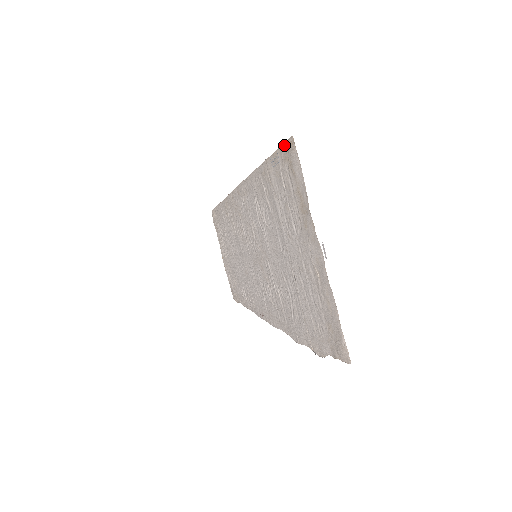
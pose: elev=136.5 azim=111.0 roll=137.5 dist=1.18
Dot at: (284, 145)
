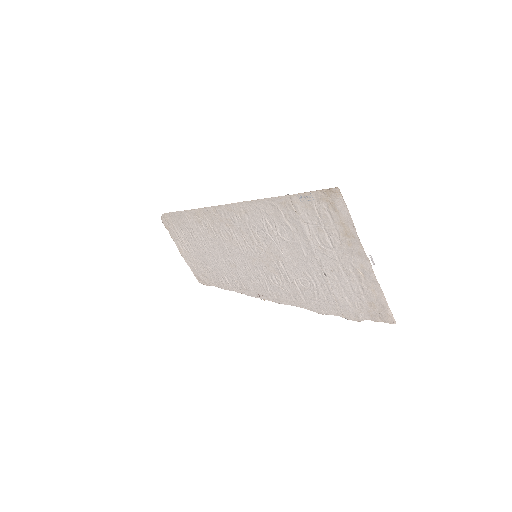
Dot at: (324, 191)
